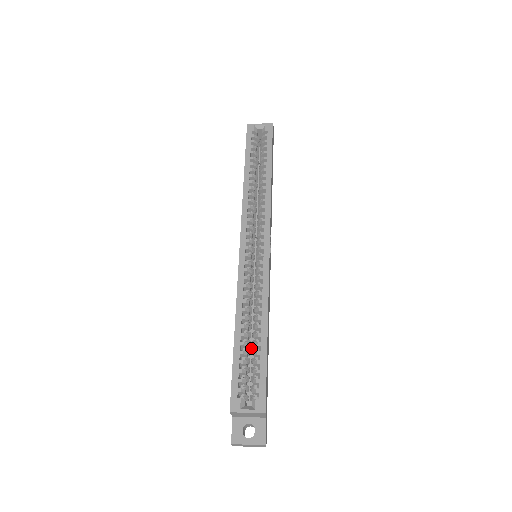
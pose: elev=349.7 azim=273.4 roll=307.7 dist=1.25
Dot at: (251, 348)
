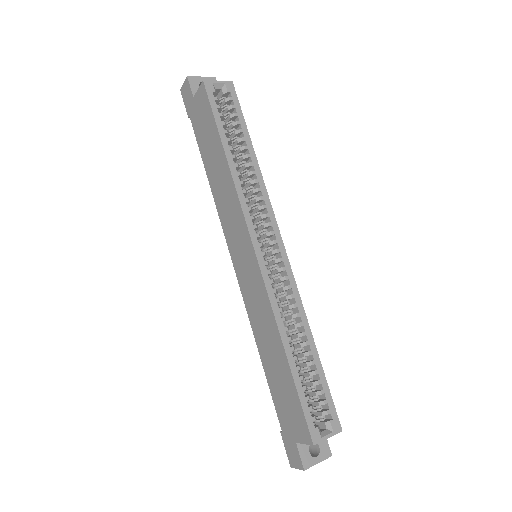
Dot at: occluded
